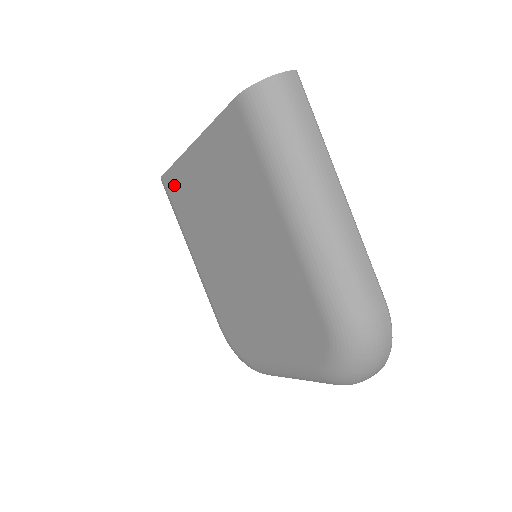
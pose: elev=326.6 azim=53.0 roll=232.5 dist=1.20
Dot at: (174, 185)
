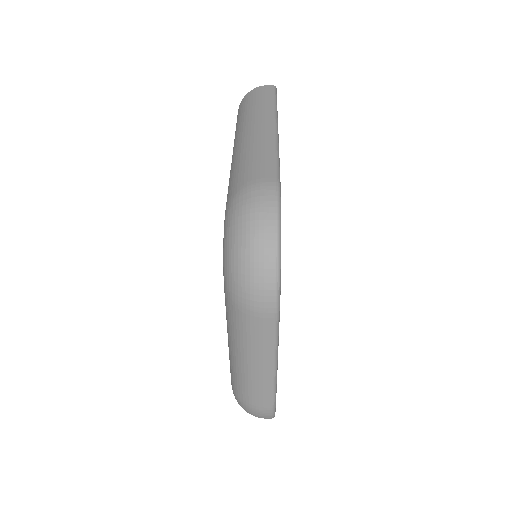
Dot at: occluded
